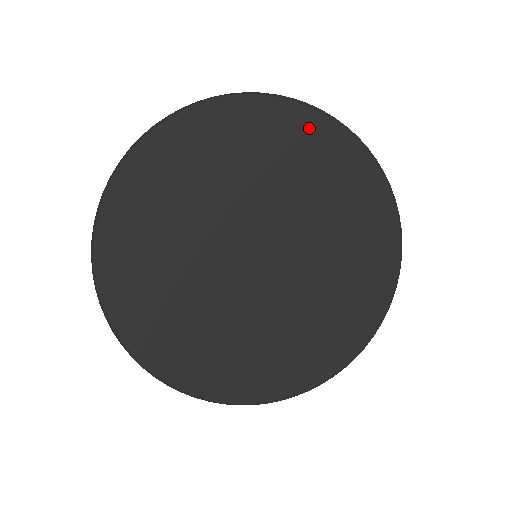
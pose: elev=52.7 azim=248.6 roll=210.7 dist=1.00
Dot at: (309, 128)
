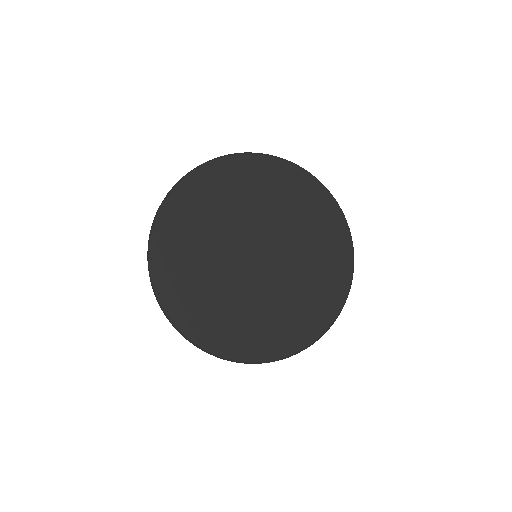
Dot at: (279, 170)
